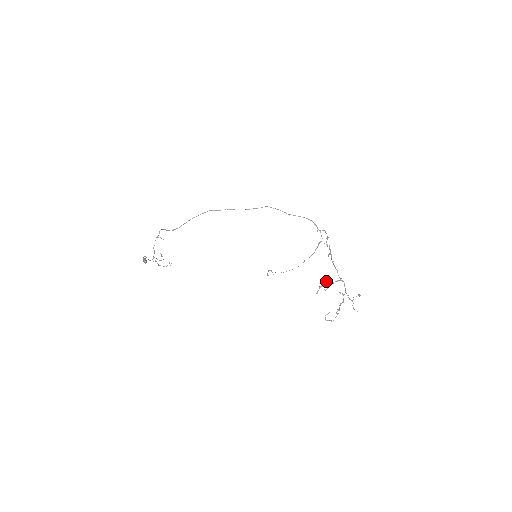
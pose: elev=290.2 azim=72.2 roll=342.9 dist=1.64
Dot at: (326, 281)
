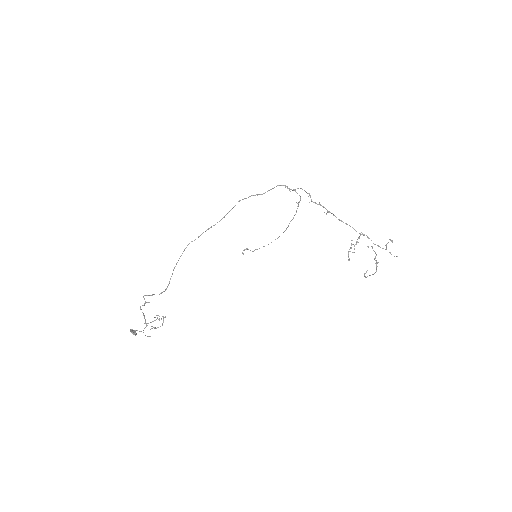
Dot at: (351, 244)
